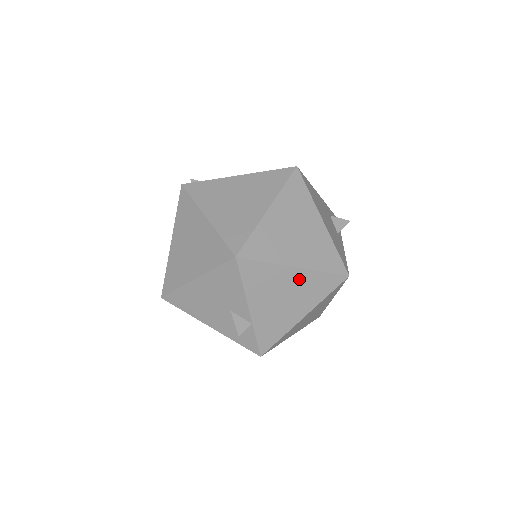
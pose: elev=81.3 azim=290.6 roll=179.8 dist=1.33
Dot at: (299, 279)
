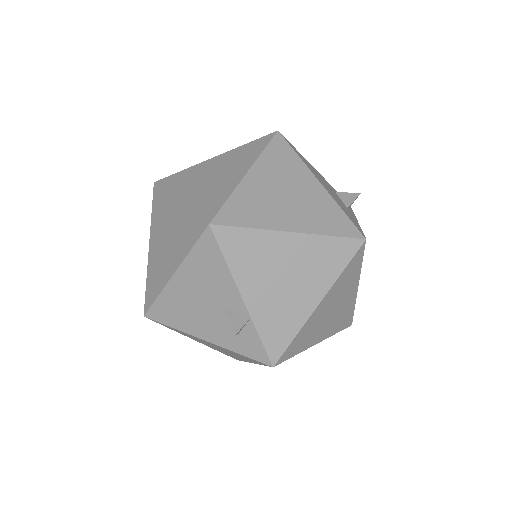
Dot at: (300, 249)
